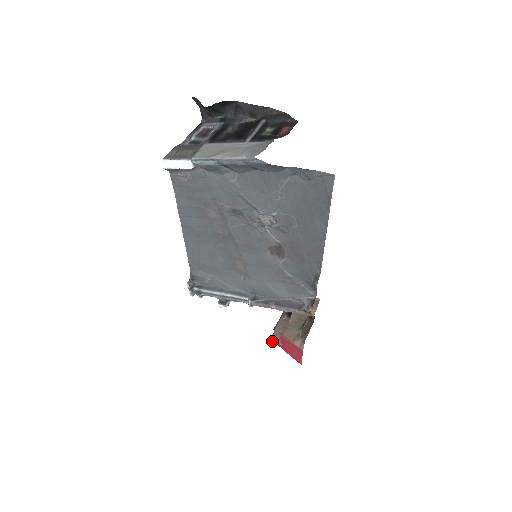
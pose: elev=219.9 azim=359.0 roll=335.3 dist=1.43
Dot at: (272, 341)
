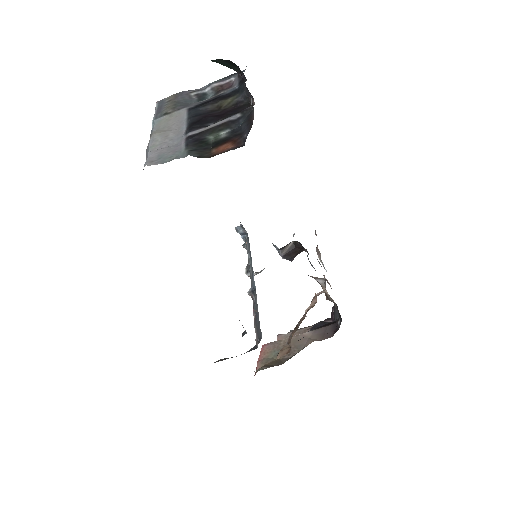
Dot at: (277, 339)
